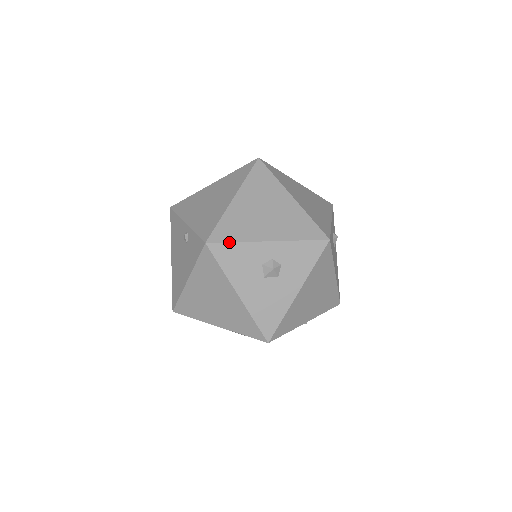
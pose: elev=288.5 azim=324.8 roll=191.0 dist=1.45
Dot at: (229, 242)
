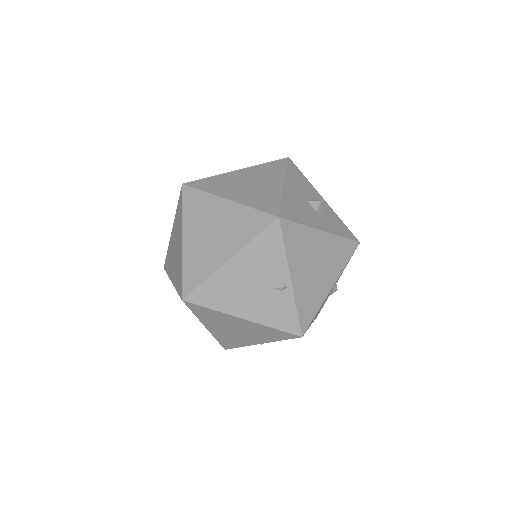
Dot at: occluded
